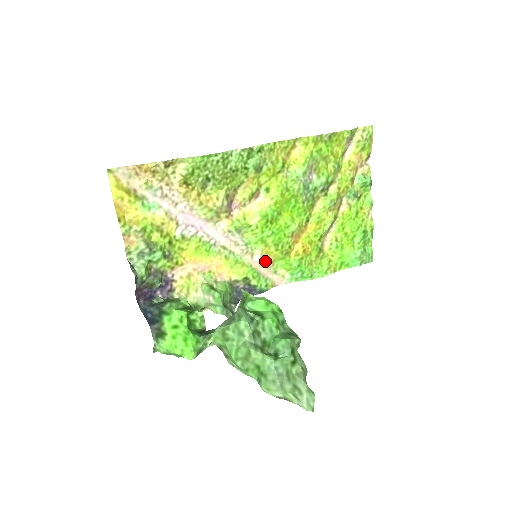
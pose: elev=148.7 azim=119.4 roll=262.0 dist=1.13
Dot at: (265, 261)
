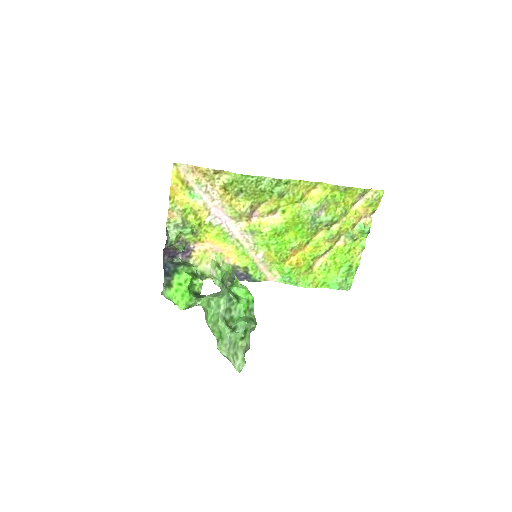
Dot at: (265, 260)
